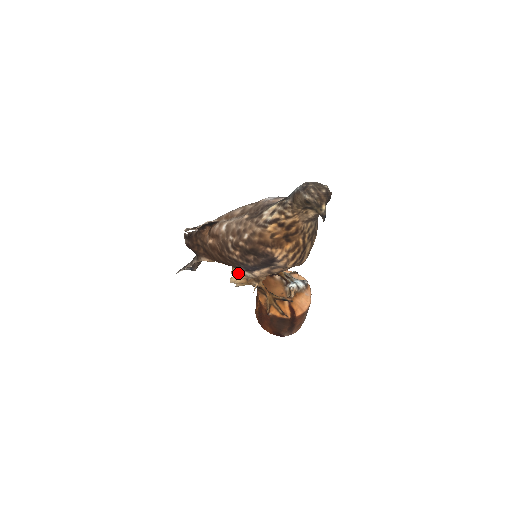
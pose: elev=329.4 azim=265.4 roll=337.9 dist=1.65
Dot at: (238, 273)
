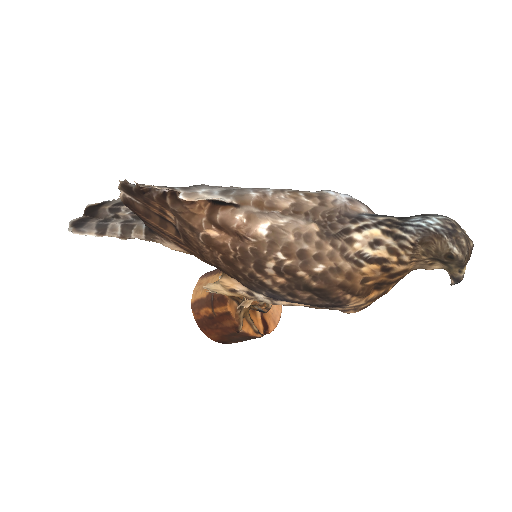
Dot at: (239, 288)
